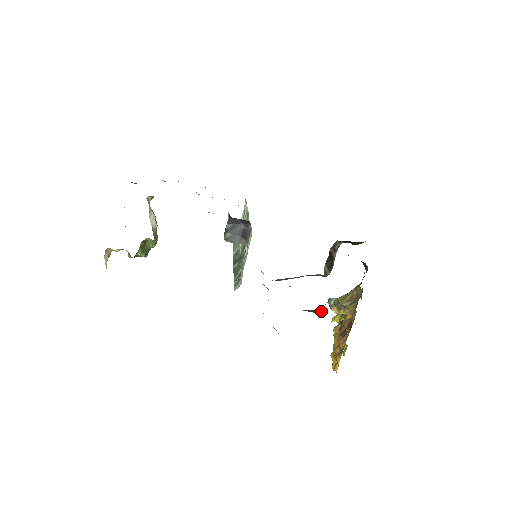
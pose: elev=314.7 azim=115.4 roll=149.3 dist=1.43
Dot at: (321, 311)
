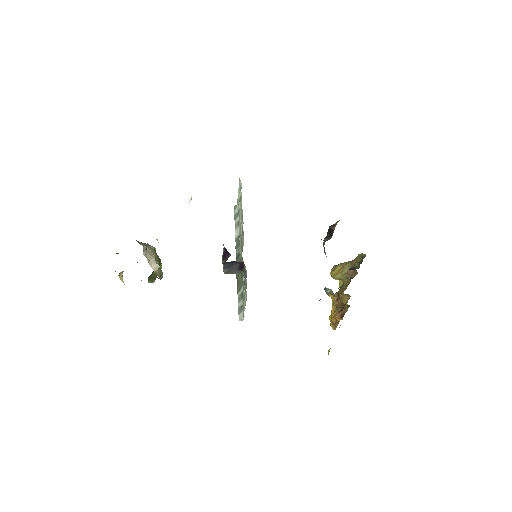
Dot at: occluded
